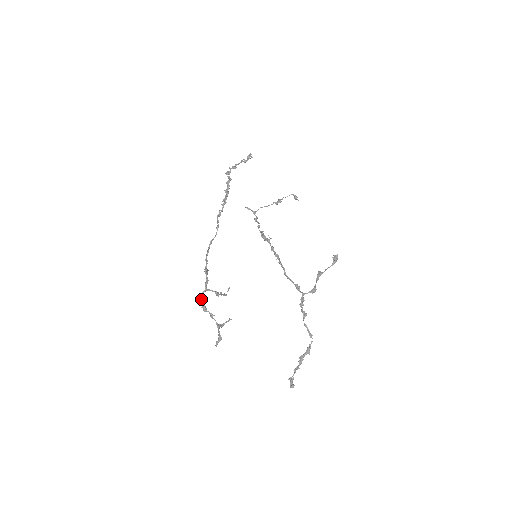
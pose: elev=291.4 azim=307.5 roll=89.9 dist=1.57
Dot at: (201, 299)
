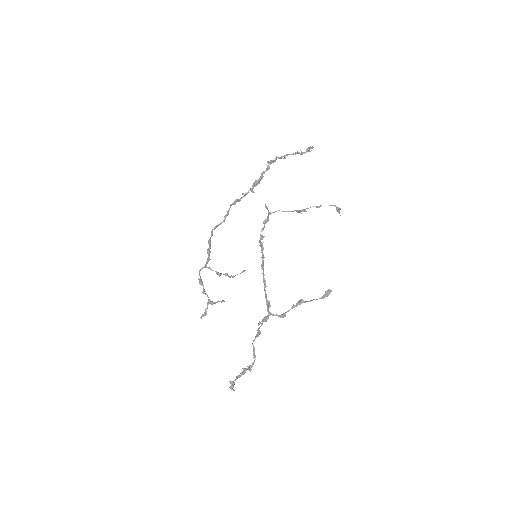
Dot at: (199, 273)
